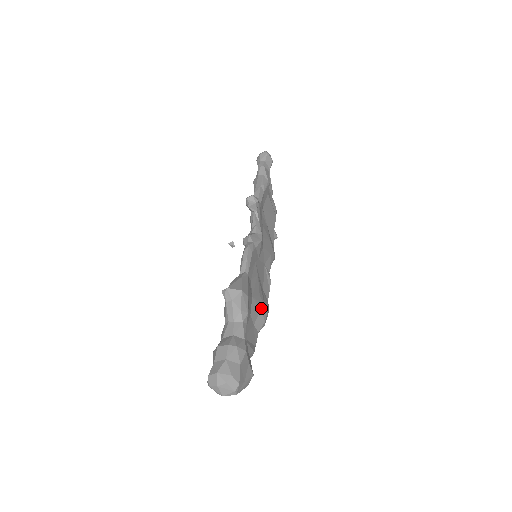
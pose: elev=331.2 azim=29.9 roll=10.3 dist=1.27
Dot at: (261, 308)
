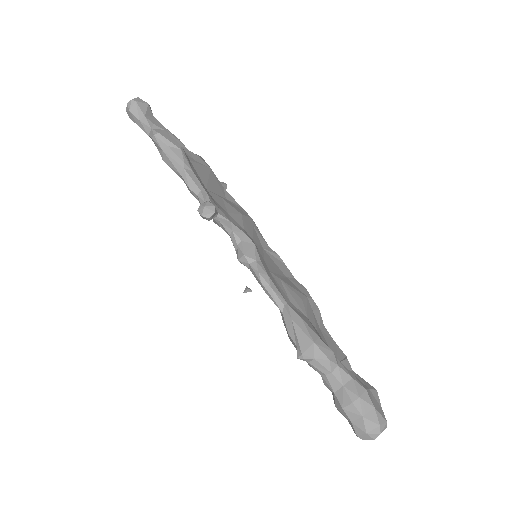
Dot at: (310, 306)
